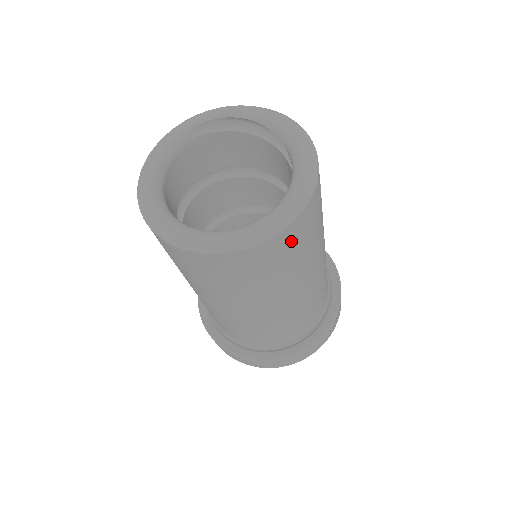
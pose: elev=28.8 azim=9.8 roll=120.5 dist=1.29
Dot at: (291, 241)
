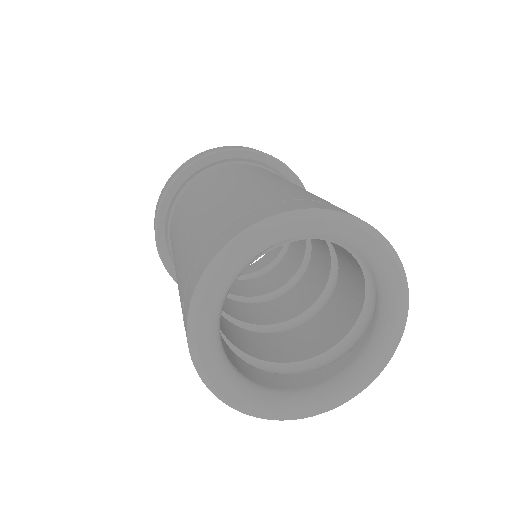
Dot at: occluded
